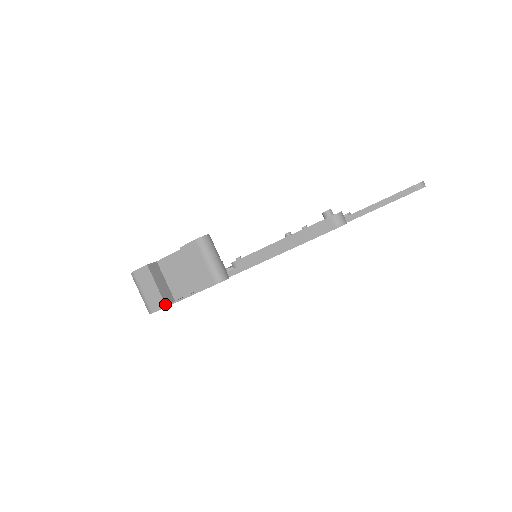
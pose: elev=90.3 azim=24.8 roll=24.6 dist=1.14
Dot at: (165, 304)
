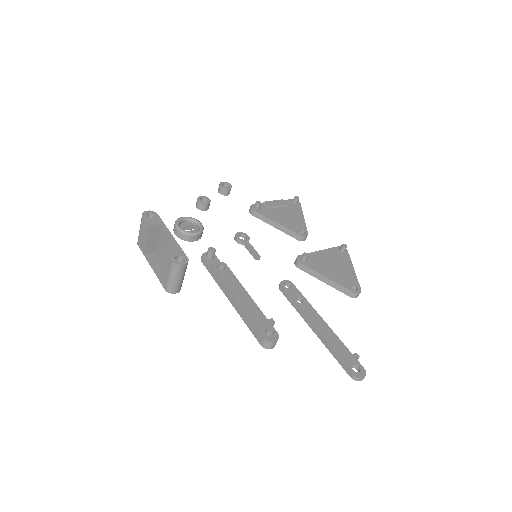
Dot at: (144, 253)
